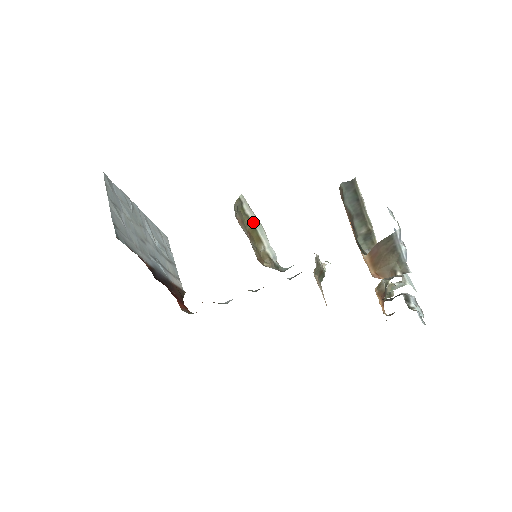
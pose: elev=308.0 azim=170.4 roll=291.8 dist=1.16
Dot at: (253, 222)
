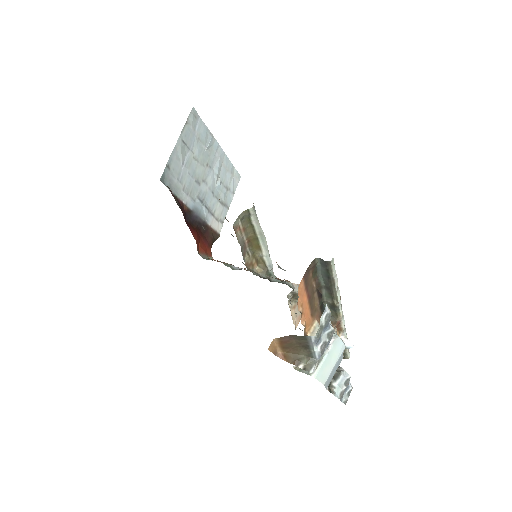
Dot at: (257, 232)
